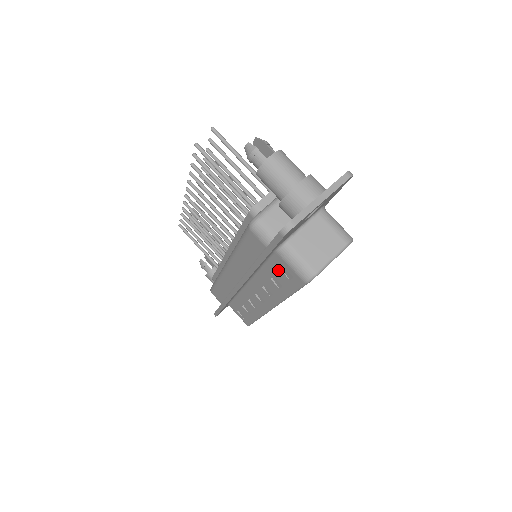
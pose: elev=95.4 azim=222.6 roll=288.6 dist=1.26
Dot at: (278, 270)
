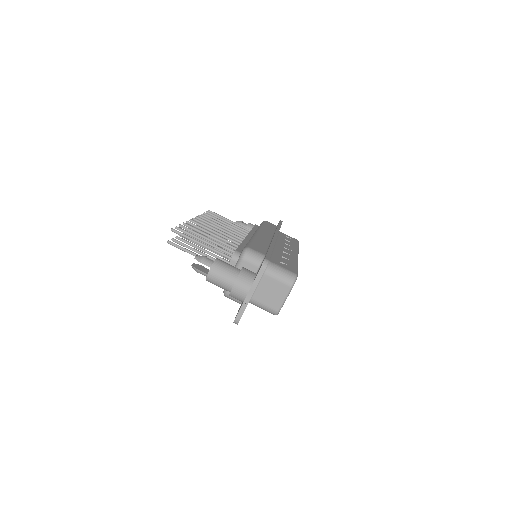
Dot at: occluded
